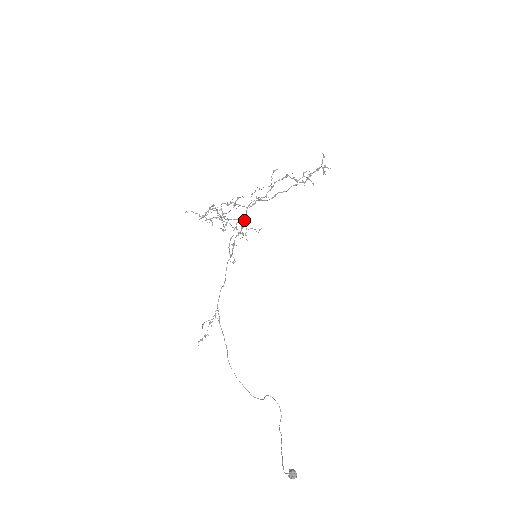
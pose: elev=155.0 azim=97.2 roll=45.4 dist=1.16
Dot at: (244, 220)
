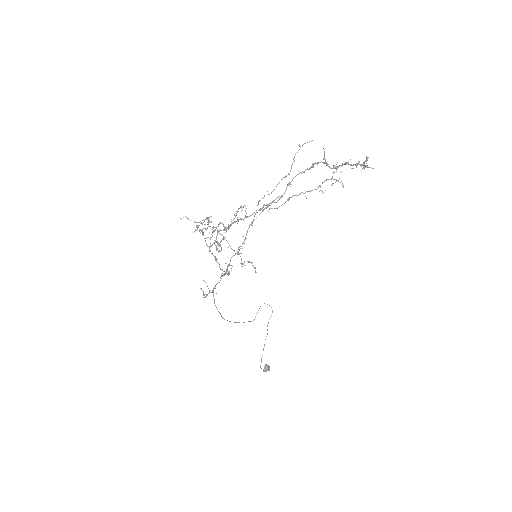
Dot at: (242, 244)
